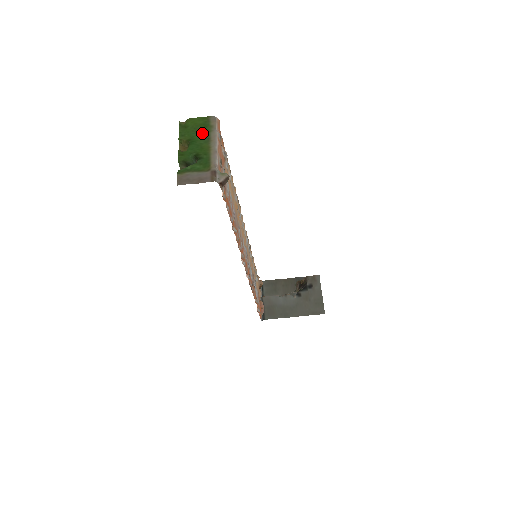
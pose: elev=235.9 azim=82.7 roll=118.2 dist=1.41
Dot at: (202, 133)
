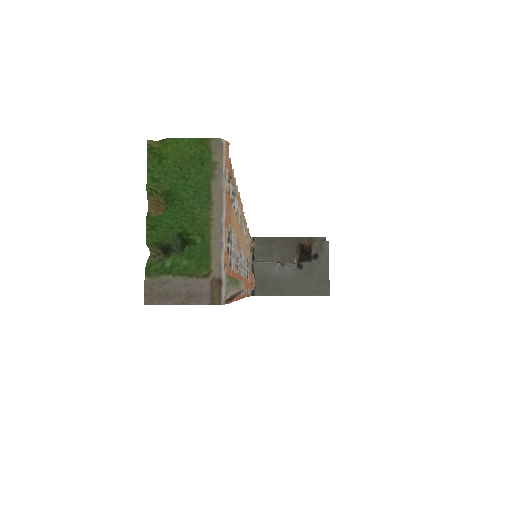
Dot at: (194, 179)
